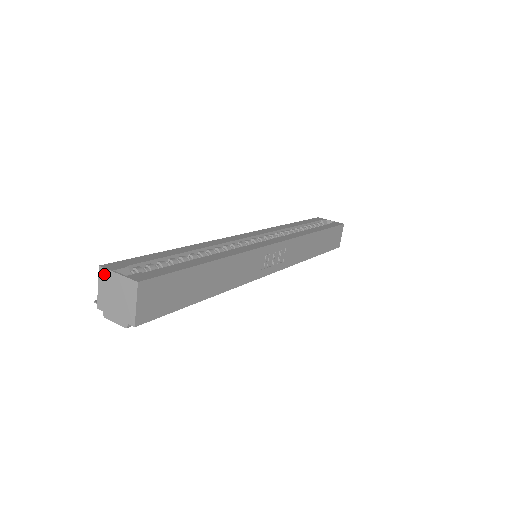
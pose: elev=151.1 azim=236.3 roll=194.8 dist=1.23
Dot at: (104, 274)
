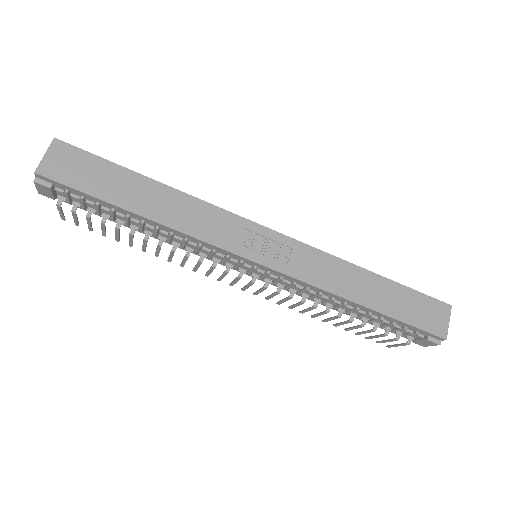
Dot at: occluded
